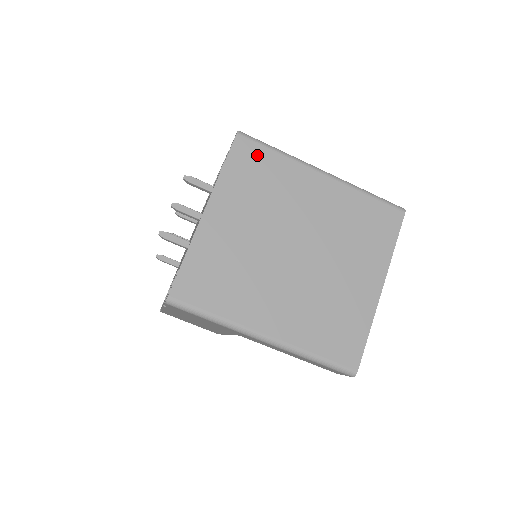
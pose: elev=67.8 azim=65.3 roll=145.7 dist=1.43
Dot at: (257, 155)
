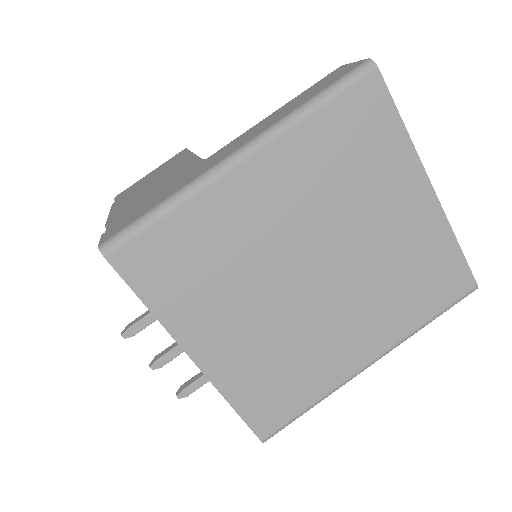
Dot at: (155, 247)
